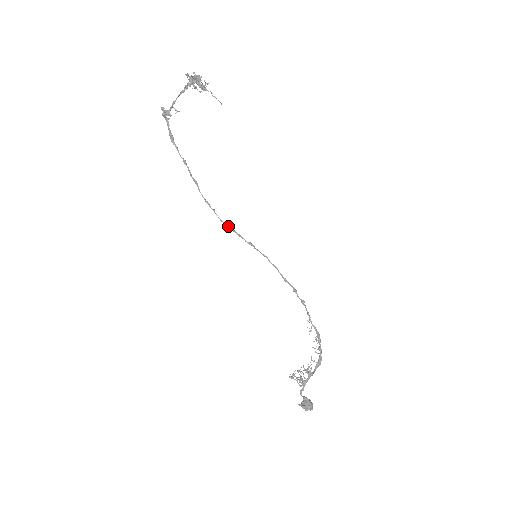
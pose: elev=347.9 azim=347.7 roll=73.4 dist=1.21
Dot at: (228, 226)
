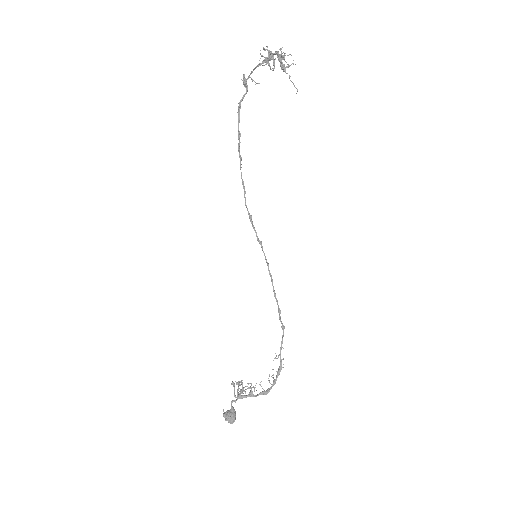
Dot at: (249, 214)
